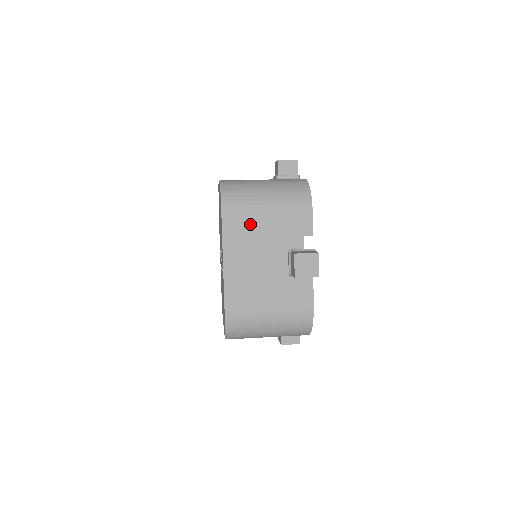
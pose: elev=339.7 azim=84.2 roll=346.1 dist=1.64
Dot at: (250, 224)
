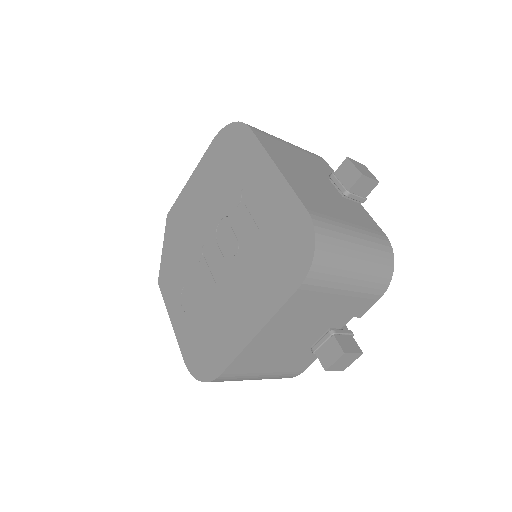
Dot at: (281, 146)
